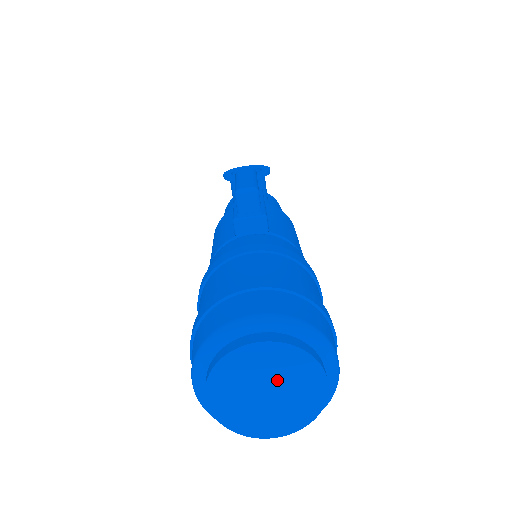
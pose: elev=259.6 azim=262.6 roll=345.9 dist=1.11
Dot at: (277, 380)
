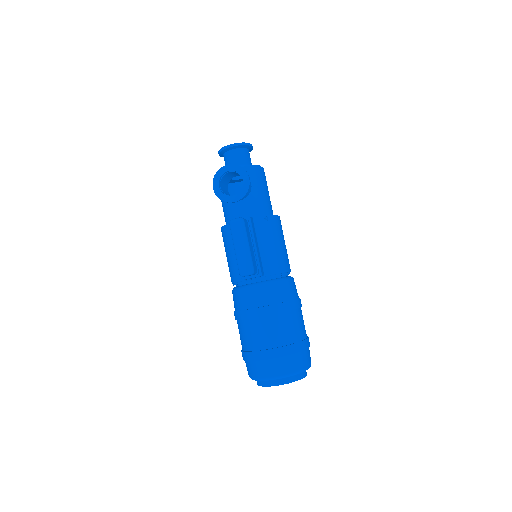
Dot at: occluded
